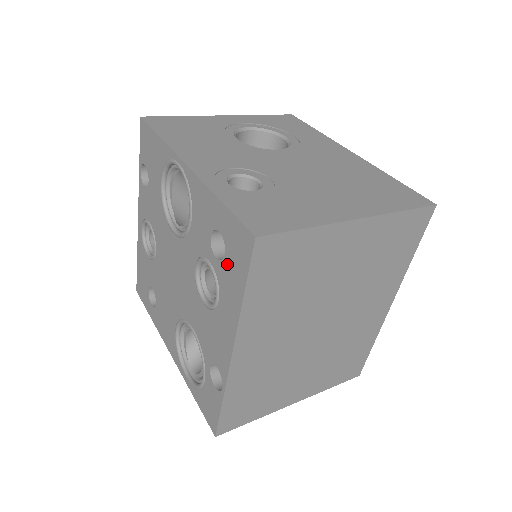
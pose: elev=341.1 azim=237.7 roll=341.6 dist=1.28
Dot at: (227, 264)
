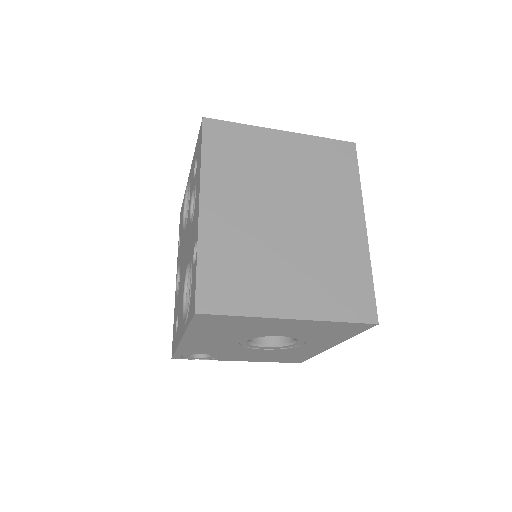
Dot at: (197, 163)
